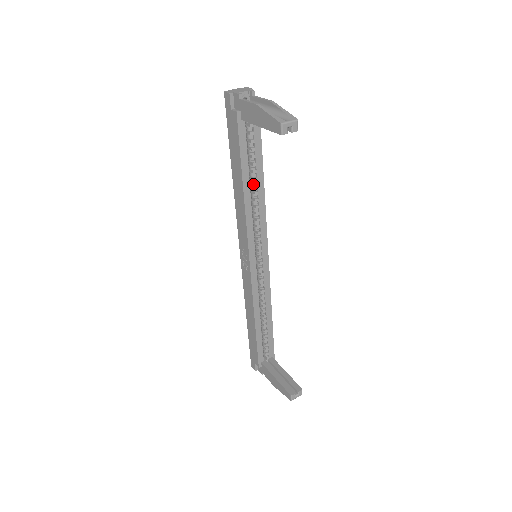
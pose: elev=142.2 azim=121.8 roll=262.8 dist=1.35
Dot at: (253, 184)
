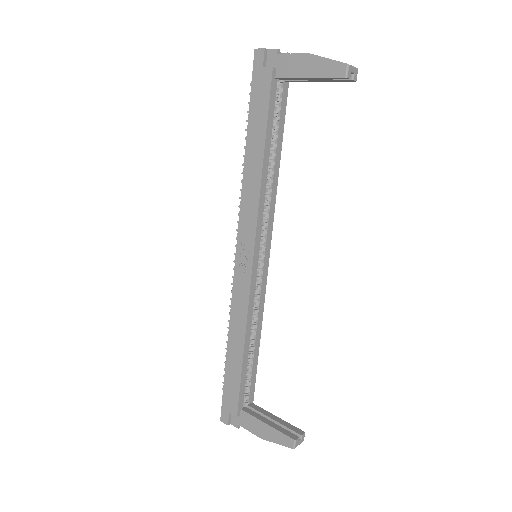
Dot at: (269, 161)
